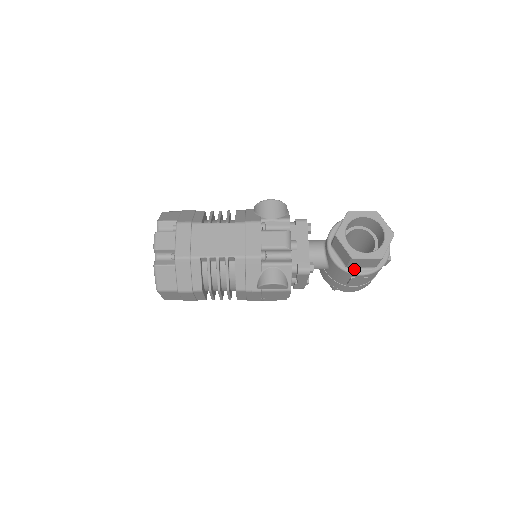
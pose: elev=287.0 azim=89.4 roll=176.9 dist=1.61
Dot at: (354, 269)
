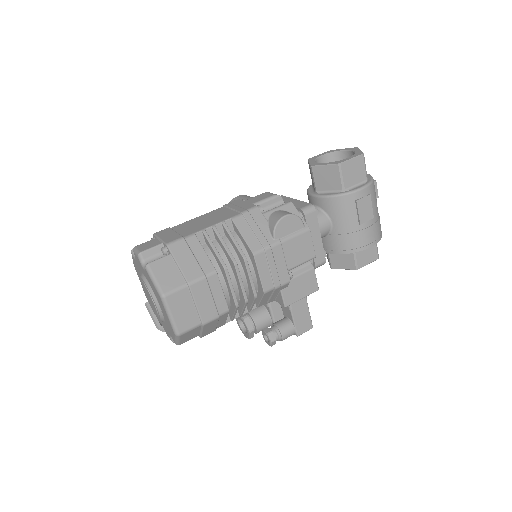
Dot at: (351, 189)
